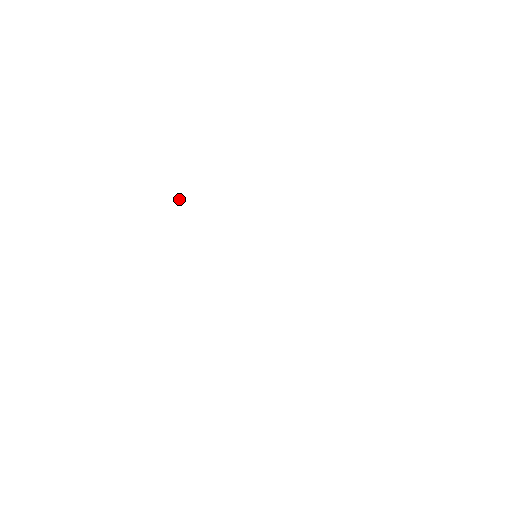
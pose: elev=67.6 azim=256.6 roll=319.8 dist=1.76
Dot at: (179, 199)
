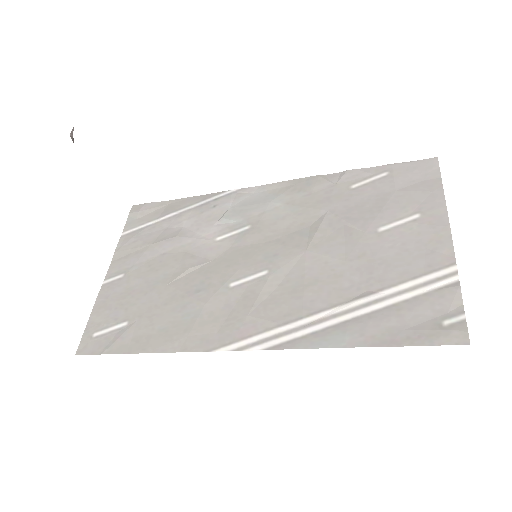
Dot at: occluded
